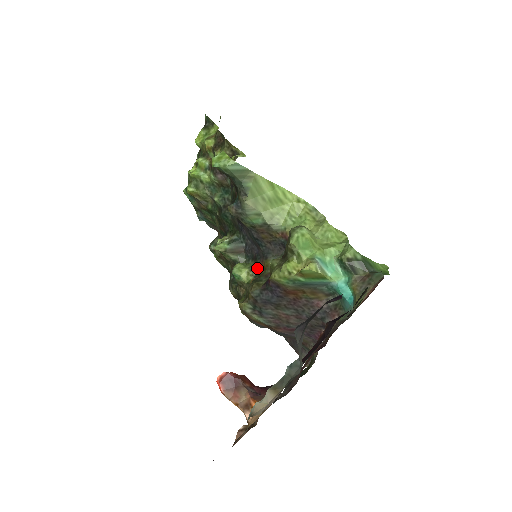
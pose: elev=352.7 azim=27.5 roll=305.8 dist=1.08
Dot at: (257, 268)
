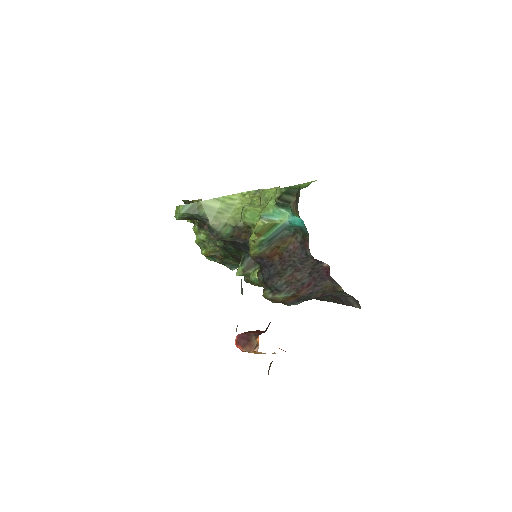
Dot at: occluded
